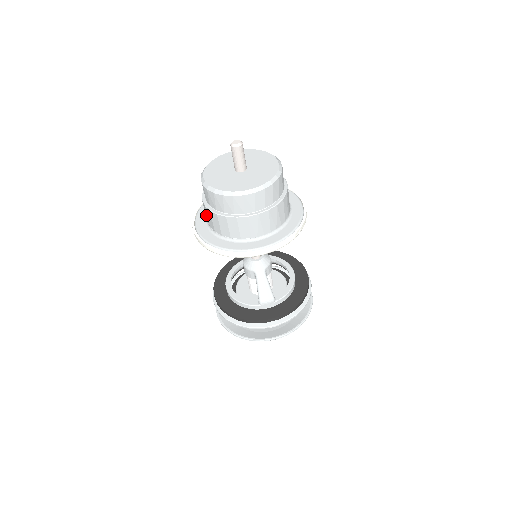
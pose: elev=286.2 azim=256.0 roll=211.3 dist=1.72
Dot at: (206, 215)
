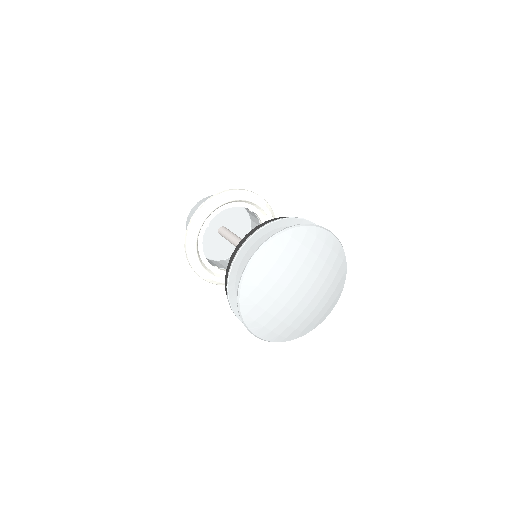
Dot at: occluded
